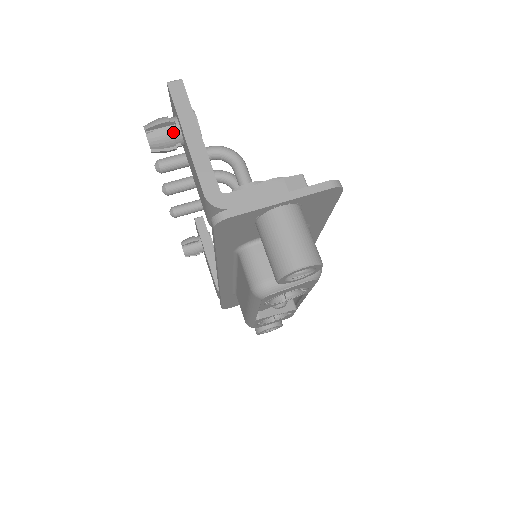
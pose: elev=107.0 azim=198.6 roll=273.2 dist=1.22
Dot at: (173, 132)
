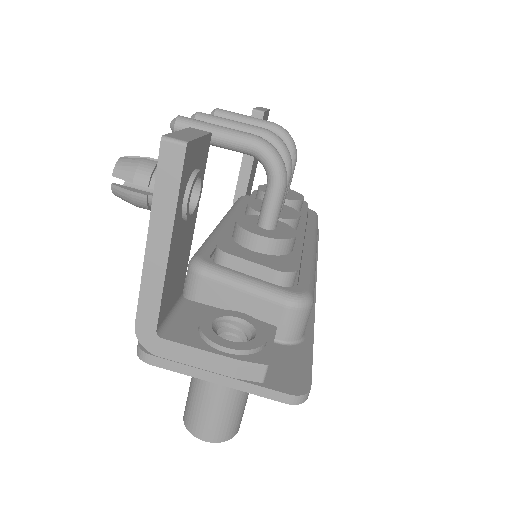
Dot at: (149, 201)
